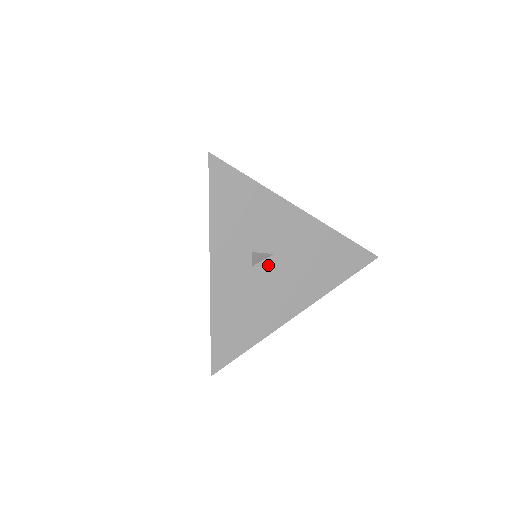
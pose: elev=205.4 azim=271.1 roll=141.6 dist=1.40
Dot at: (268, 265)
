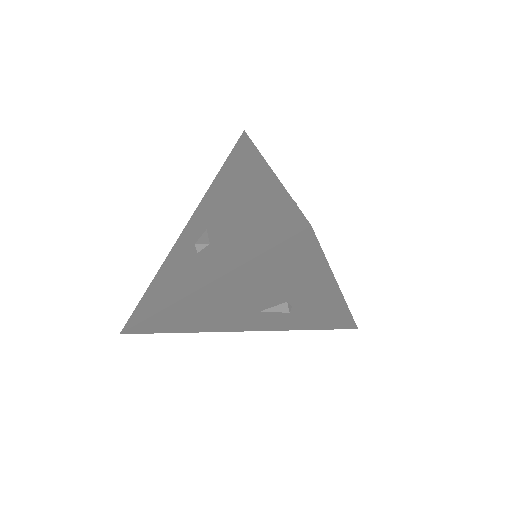
Dot at: occluded
